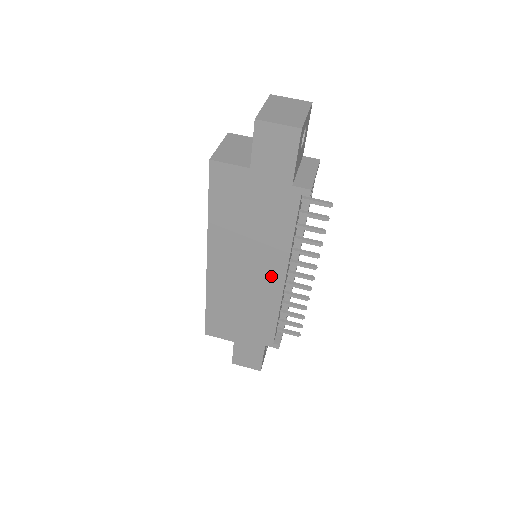
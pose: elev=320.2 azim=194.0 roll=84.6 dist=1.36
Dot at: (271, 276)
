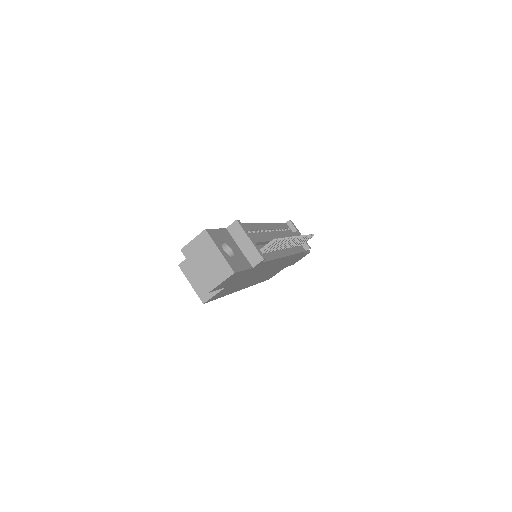
Dot at: (278, 262)
